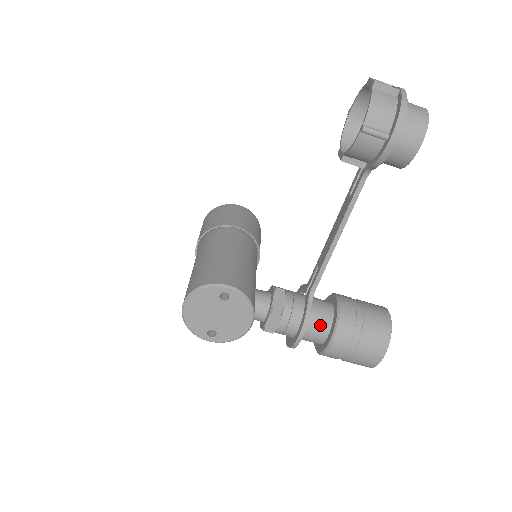
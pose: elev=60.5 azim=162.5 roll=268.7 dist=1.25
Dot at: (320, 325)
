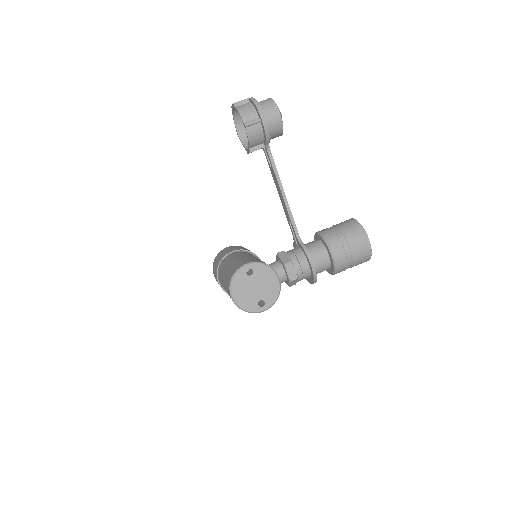
Dot at: (319, 252)
